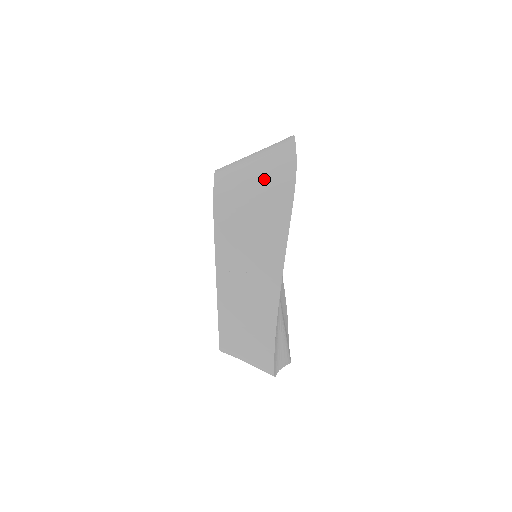
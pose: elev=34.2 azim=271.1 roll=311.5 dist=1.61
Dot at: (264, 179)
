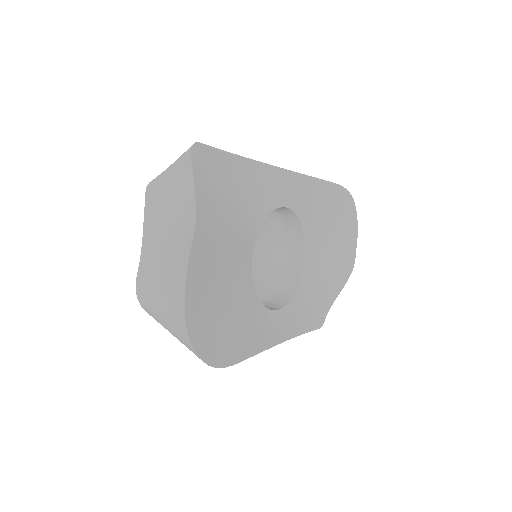
Dot at: occluded
